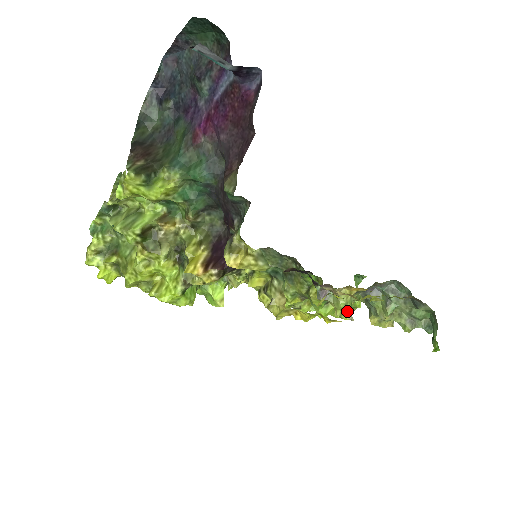
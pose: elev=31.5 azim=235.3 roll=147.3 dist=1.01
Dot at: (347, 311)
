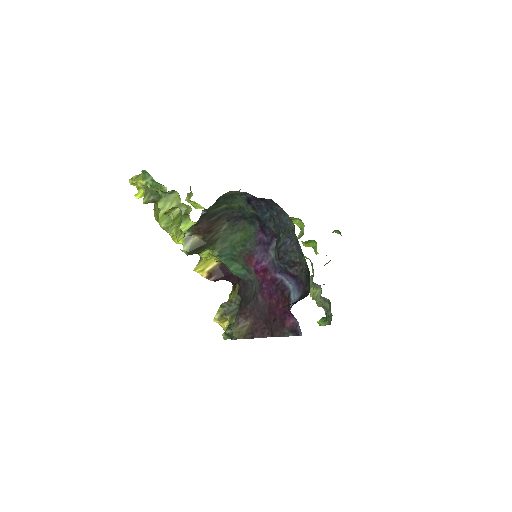
Dot at: occluded
